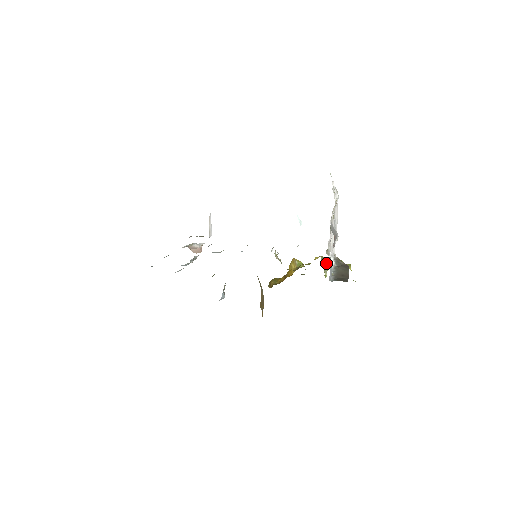
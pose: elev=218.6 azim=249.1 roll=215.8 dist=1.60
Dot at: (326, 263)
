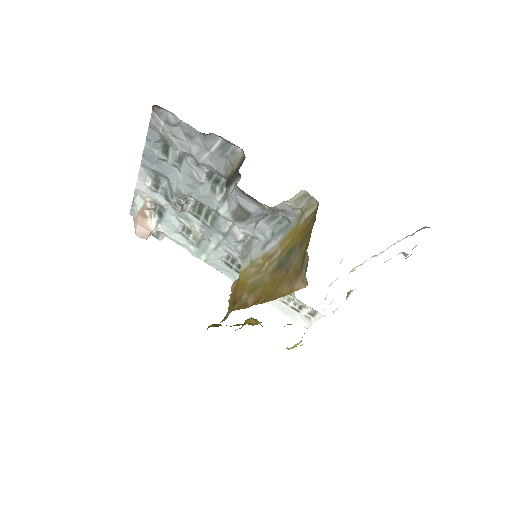
Dot at: occluded
